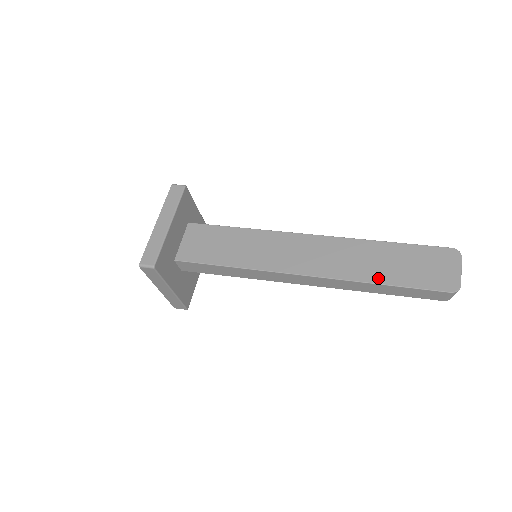
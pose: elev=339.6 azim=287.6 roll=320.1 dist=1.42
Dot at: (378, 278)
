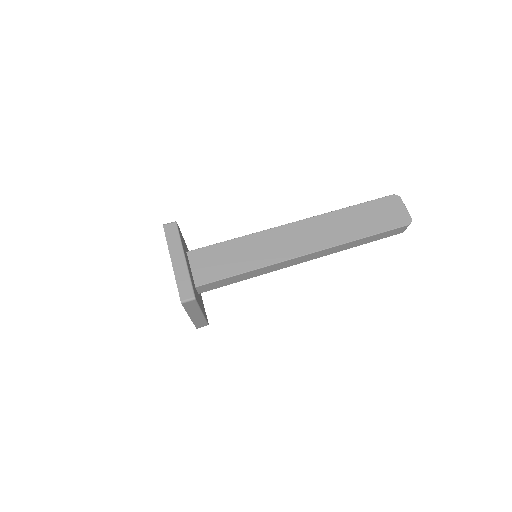
Dot at: (358, 235)
